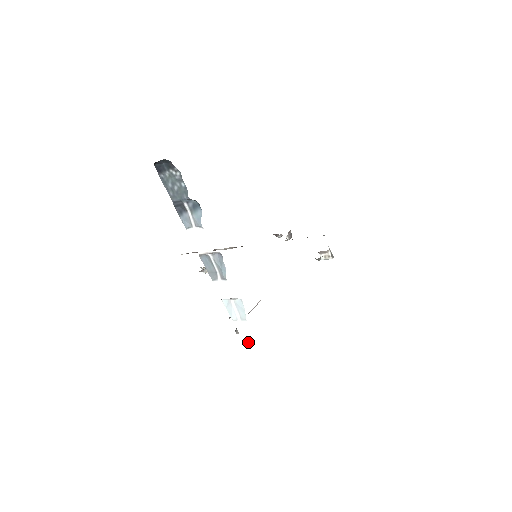
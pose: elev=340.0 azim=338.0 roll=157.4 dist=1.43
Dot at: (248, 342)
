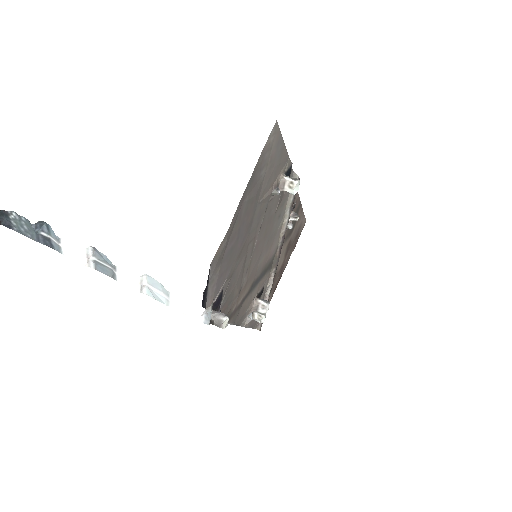
Dot at: (208, 319)
